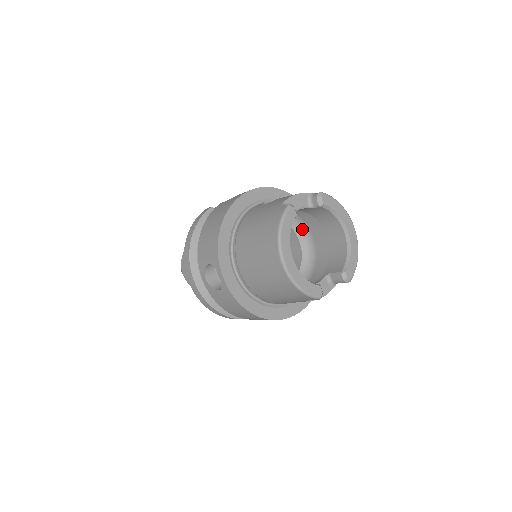
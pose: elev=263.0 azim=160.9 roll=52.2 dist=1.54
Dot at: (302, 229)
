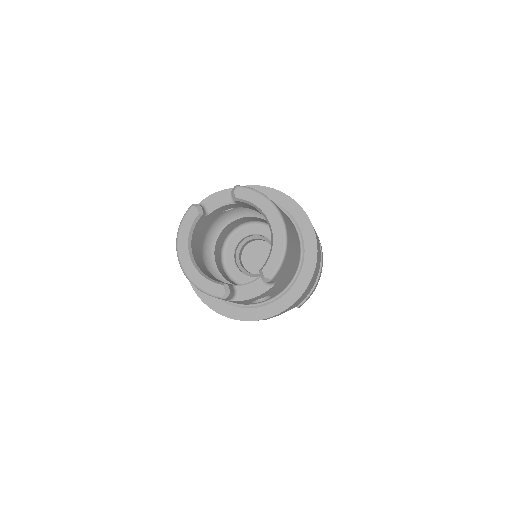
Dot at: occluded
